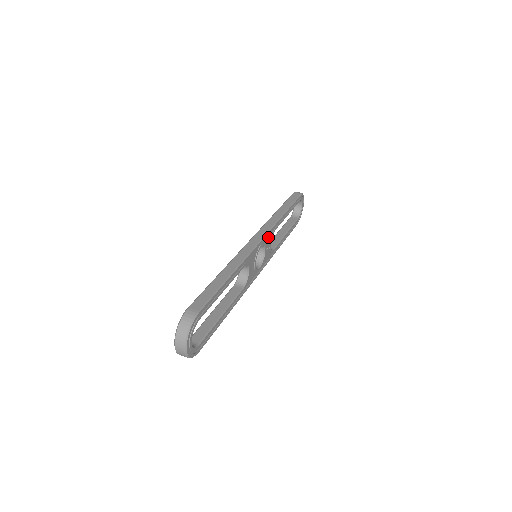
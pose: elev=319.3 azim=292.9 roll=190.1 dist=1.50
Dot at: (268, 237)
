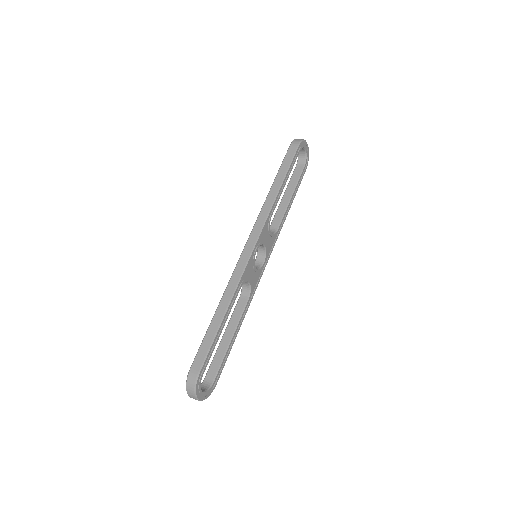
Dot at: (263, 233)
